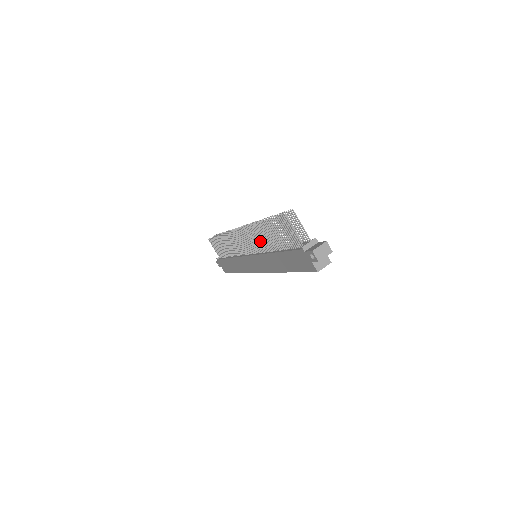
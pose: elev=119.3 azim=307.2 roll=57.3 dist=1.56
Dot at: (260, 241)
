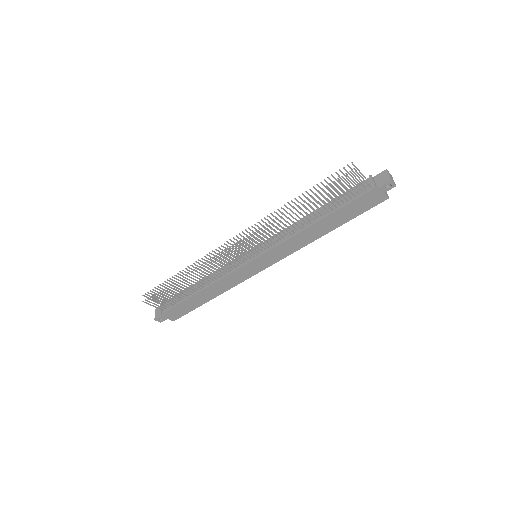
Dot at: occluded
